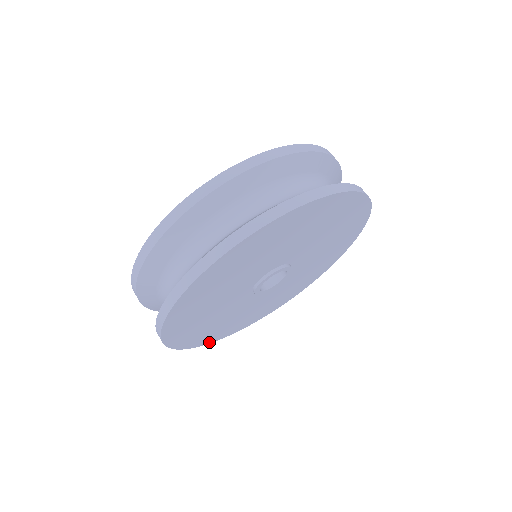
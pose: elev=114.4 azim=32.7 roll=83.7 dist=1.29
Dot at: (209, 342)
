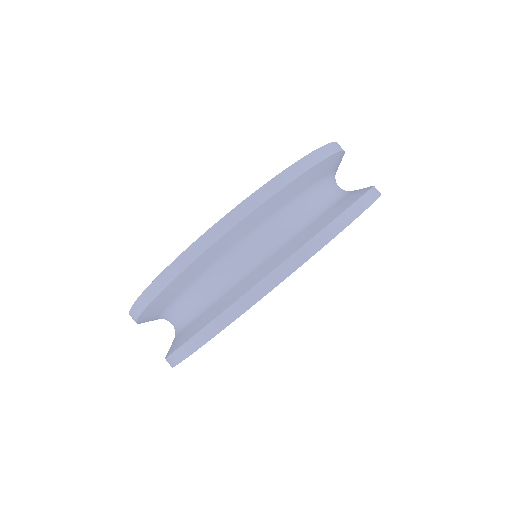
Dot at: occluded
